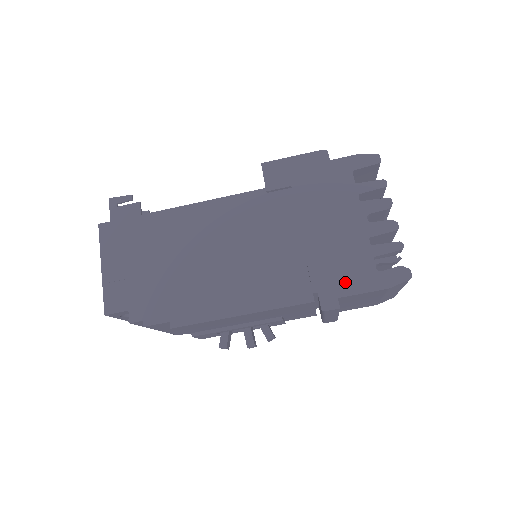
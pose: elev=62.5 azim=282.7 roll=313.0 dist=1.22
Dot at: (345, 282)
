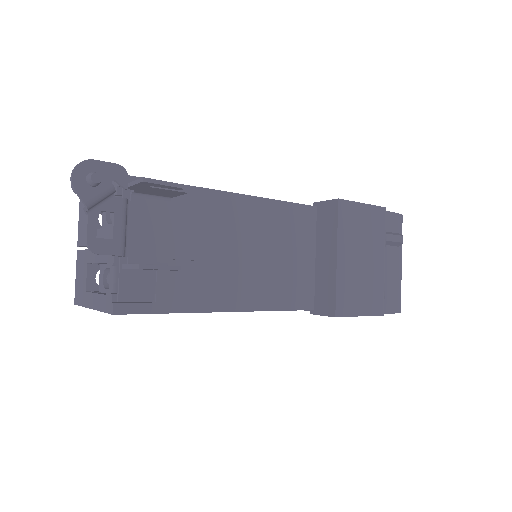
Dot at: occluded
